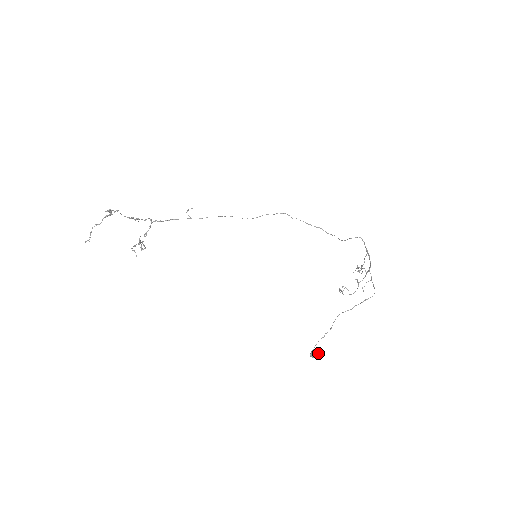
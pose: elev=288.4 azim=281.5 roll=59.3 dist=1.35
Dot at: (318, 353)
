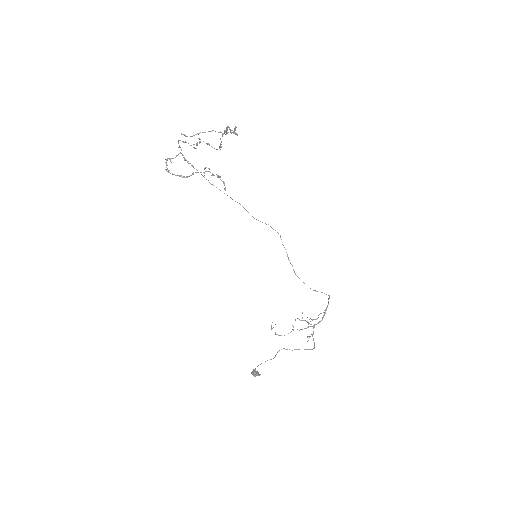
Dot at: (260, 374)
